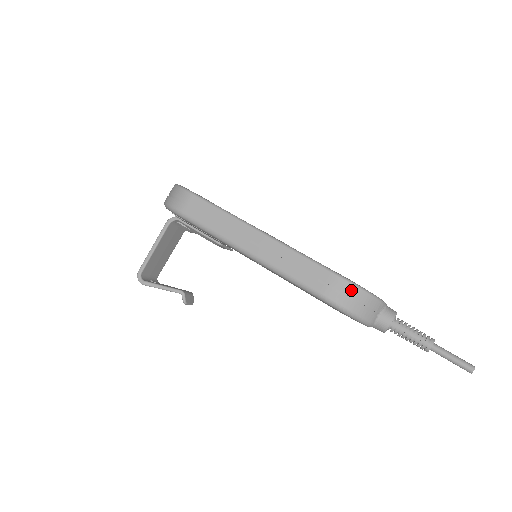
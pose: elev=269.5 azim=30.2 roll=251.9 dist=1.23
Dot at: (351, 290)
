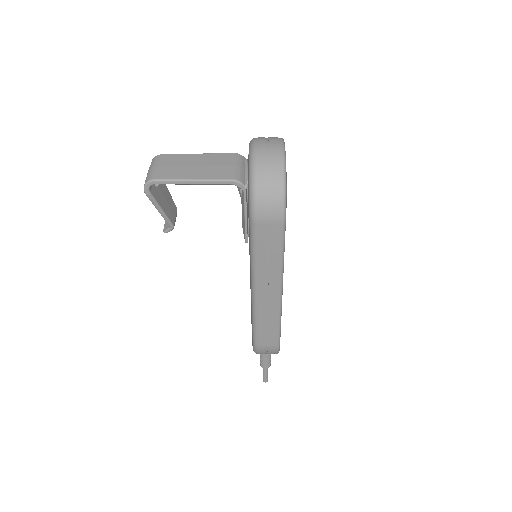
Dot at: (273, 353)
